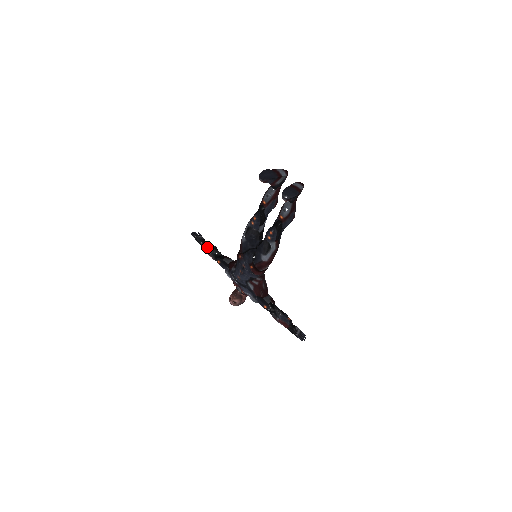
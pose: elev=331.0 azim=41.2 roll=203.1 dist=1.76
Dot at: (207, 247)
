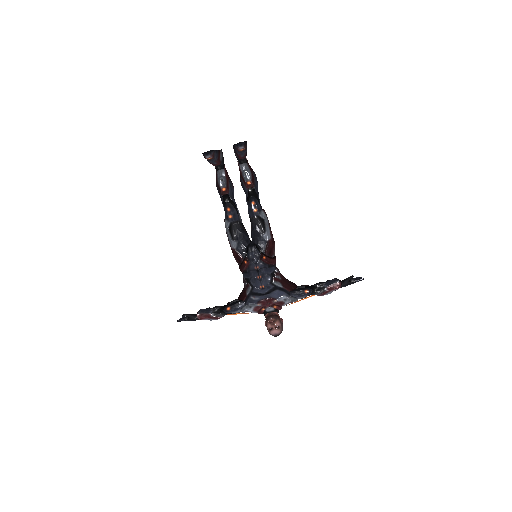
Dot at: (204, 313)
